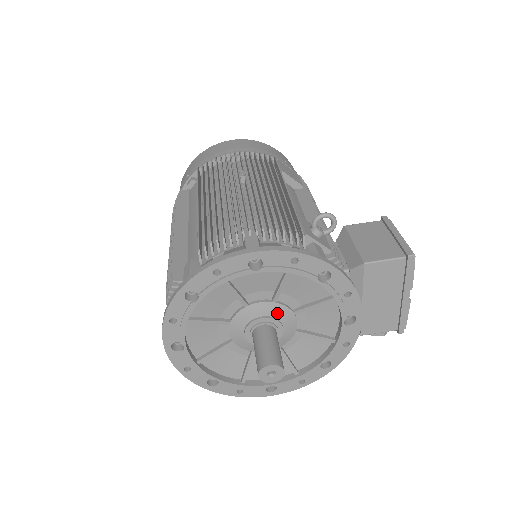
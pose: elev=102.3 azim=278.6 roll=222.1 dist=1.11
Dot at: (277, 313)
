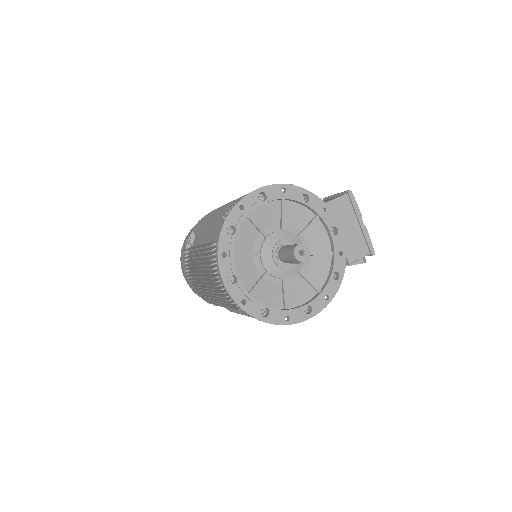
Dot at: (288, 237)
